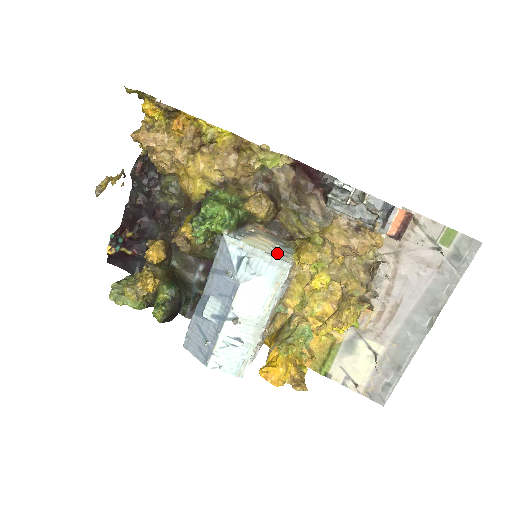
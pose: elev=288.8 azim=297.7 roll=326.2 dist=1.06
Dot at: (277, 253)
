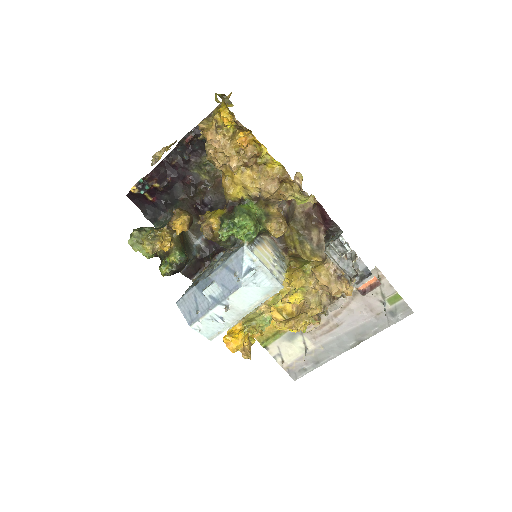
Dot at: (276, 269)
